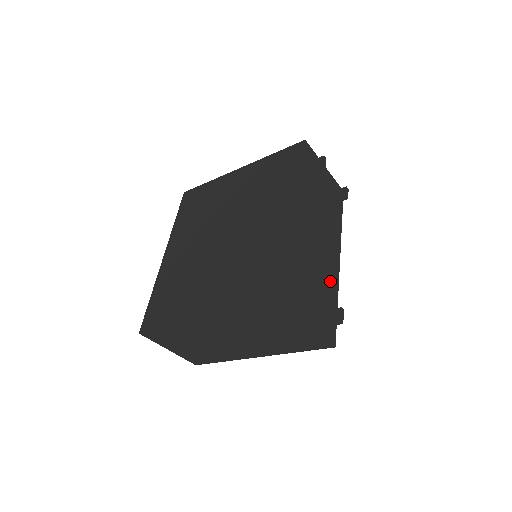
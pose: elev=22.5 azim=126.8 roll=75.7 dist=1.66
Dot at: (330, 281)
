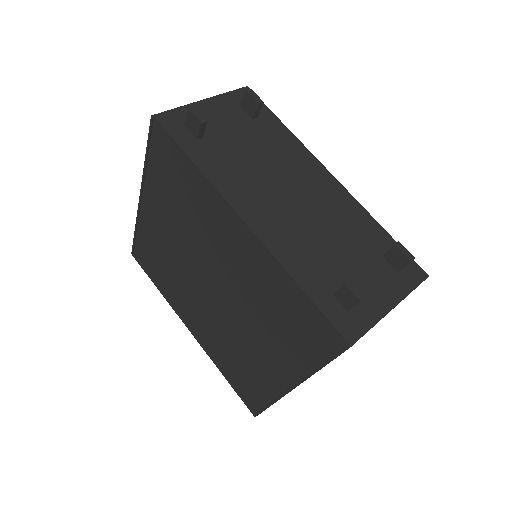
Dot at: (350, 219)
